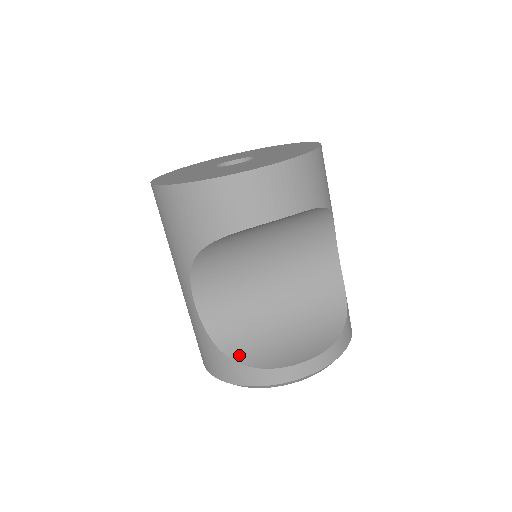
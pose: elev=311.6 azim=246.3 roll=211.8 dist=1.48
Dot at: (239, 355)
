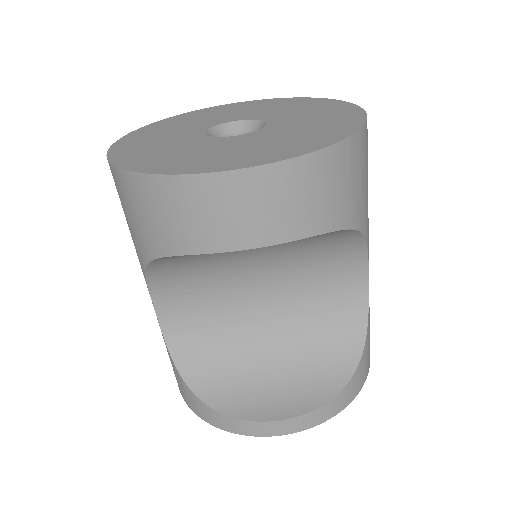
Dot at: (200, 386)
